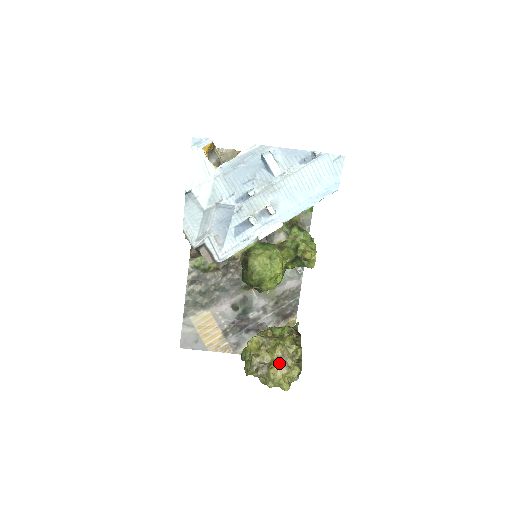
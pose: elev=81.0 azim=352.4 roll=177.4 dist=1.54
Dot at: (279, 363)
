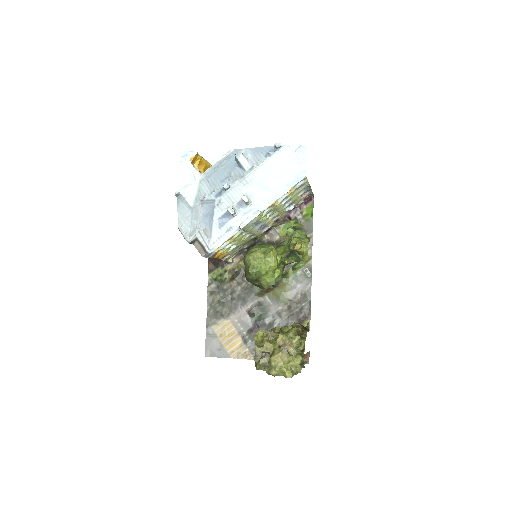
Dot at: (280, 351)
